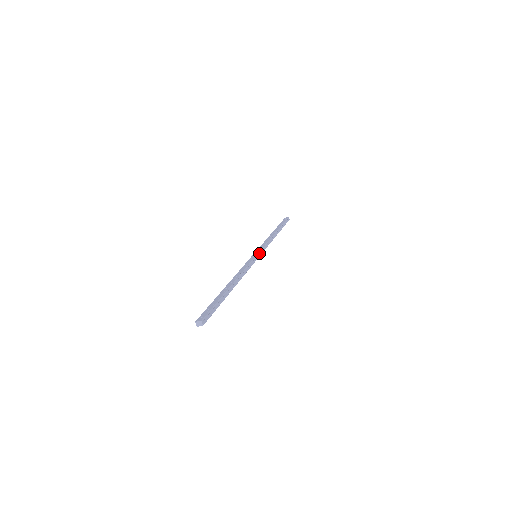
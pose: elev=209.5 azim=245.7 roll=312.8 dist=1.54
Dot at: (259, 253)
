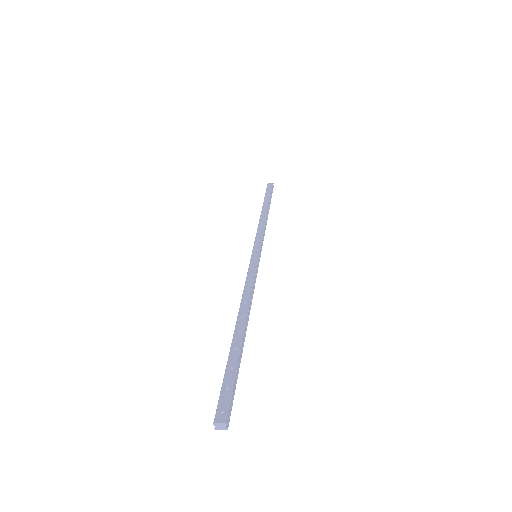
Dot at: (259, 251)
